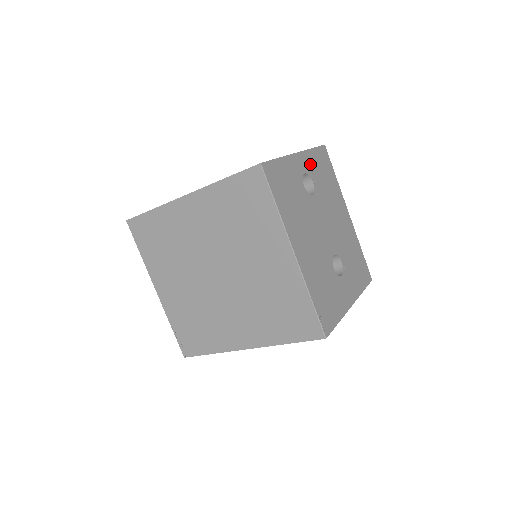
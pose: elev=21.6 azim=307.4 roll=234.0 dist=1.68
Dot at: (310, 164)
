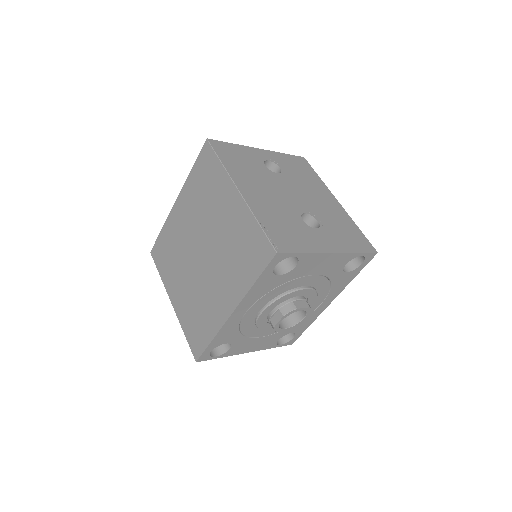
Dot at: (278, 159)
